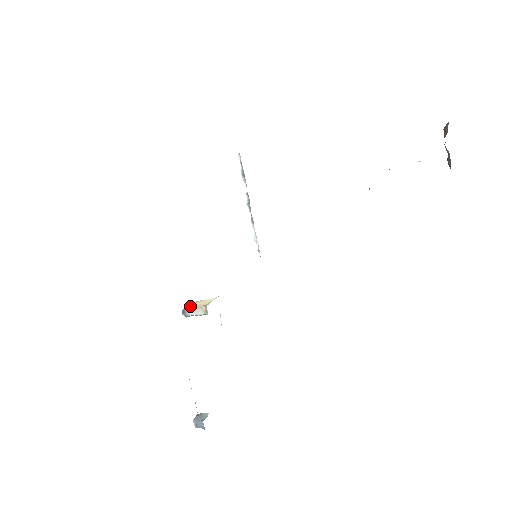
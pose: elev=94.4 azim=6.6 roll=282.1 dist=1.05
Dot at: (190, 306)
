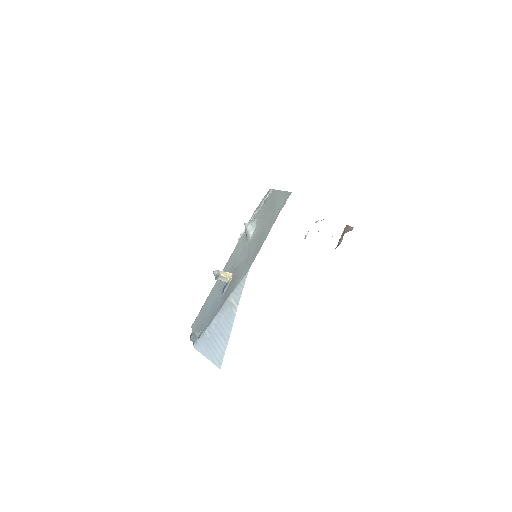
Dot at: (222, 275)
